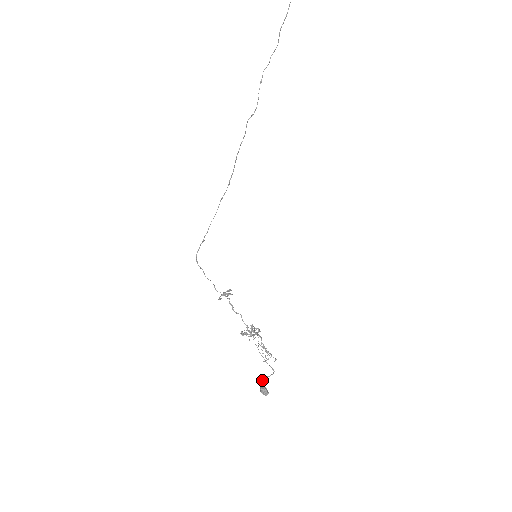
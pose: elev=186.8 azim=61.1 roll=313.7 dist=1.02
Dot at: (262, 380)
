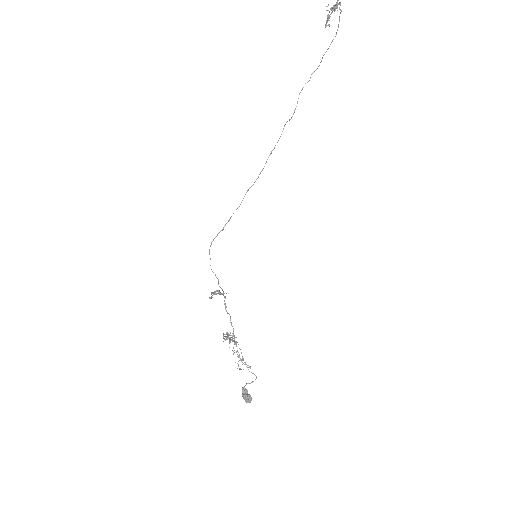
Dot at: (244, 387)
